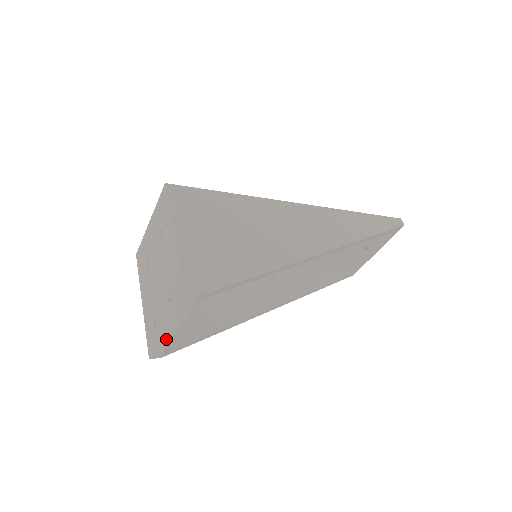
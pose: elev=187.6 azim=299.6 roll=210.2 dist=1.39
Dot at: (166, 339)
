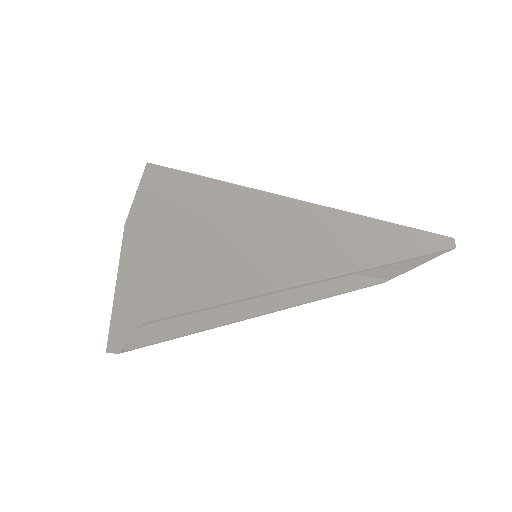
Dot at: (118, 344)
